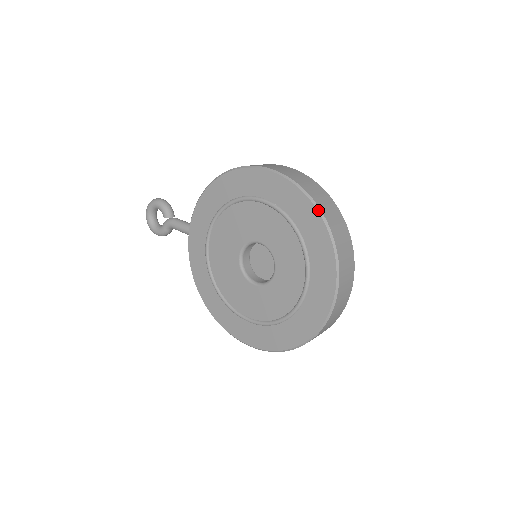
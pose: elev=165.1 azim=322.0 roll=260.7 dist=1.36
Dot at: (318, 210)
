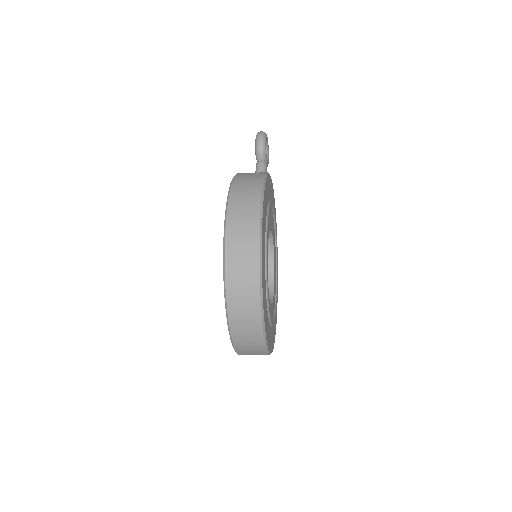
Dot at: (224, 286)
